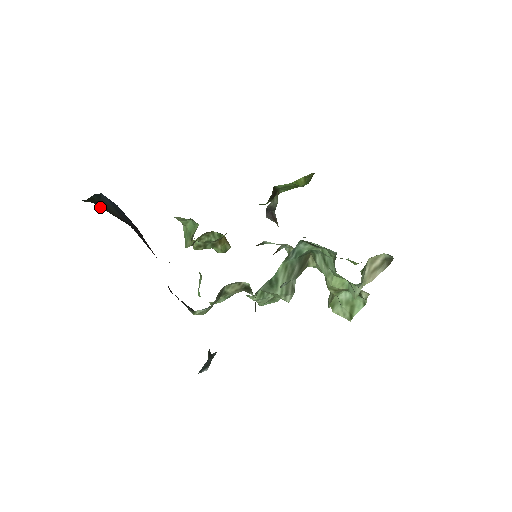
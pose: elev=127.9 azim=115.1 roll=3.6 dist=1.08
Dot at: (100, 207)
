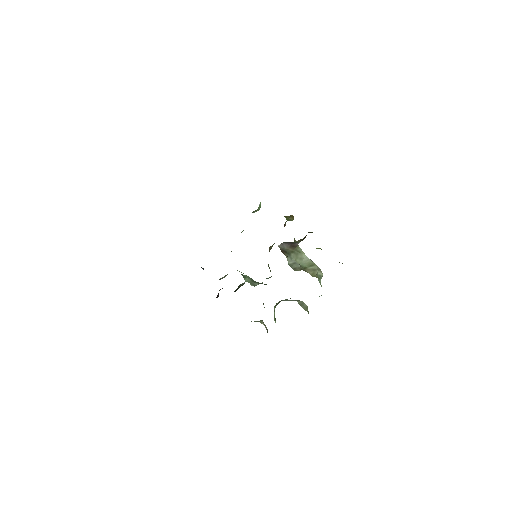
Dot at: occluded
